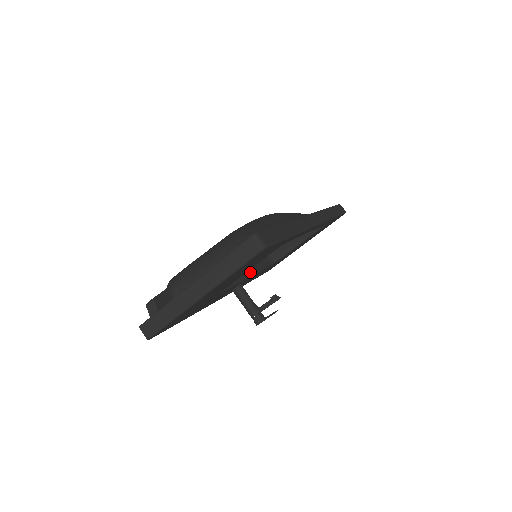
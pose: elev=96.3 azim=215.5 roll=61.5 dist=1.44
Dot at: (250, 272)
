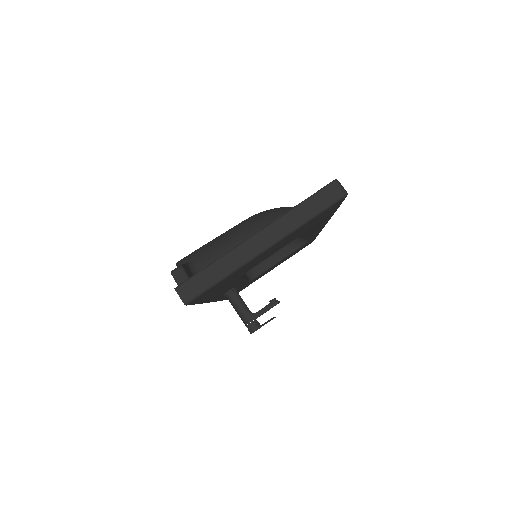
Dot at: (244, 276)
